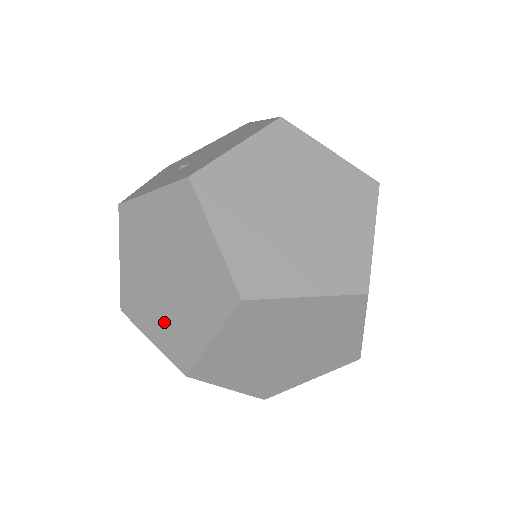
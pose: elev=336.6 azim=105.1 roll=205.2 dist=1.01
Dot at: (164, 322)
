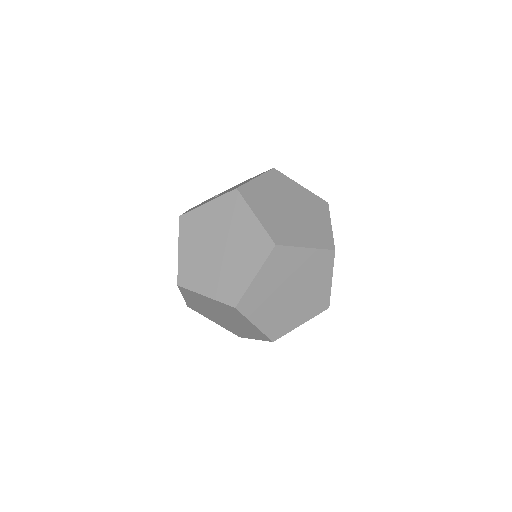
Dot at: (217, 279)
